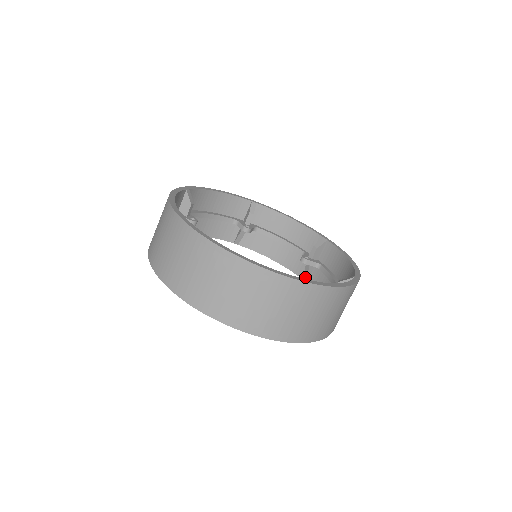
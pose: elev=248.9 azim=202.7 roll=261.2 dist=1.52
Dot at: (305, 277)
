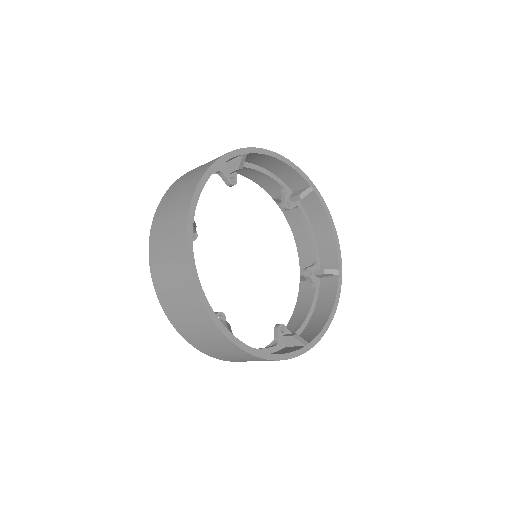
Dot at: (302, 277)
